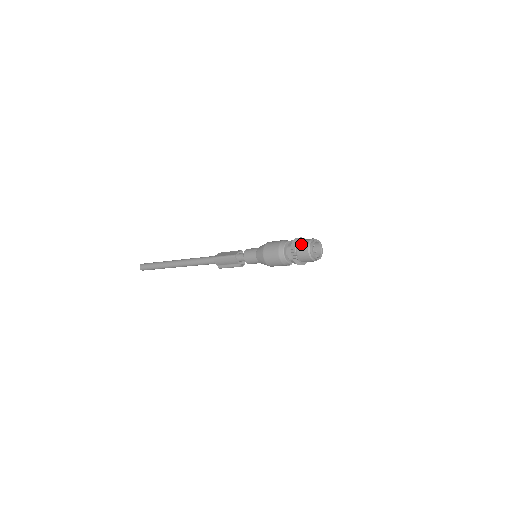
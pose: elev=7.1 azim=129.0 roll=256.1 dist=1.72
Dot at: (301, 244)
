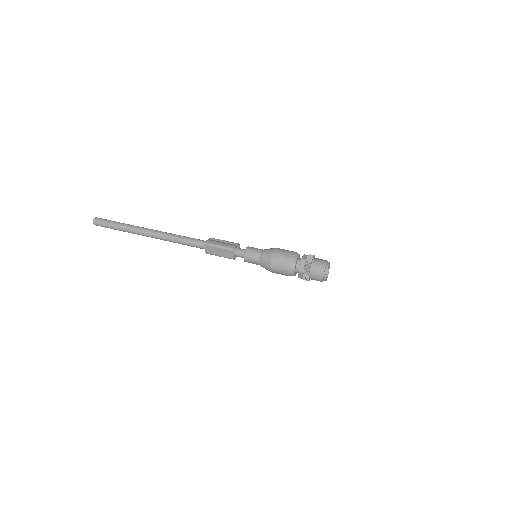
Dot at: occluded
